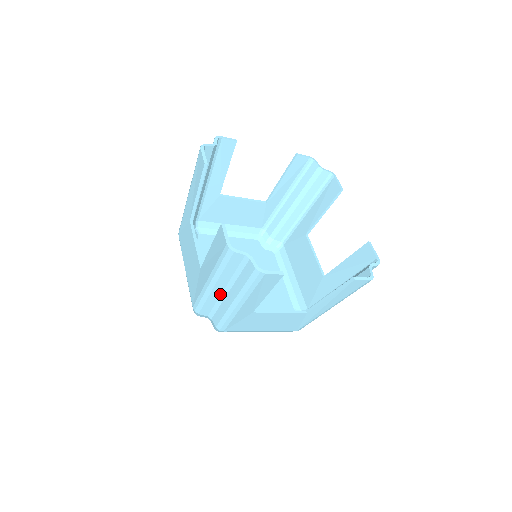
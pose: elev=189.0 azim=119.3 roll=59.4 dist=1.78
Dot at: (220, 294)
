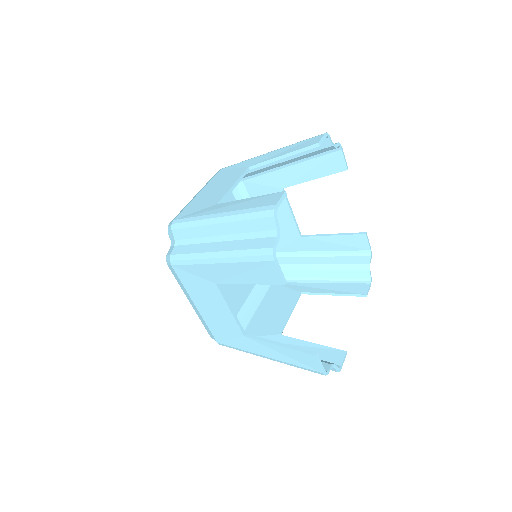
Dot at: occluded
